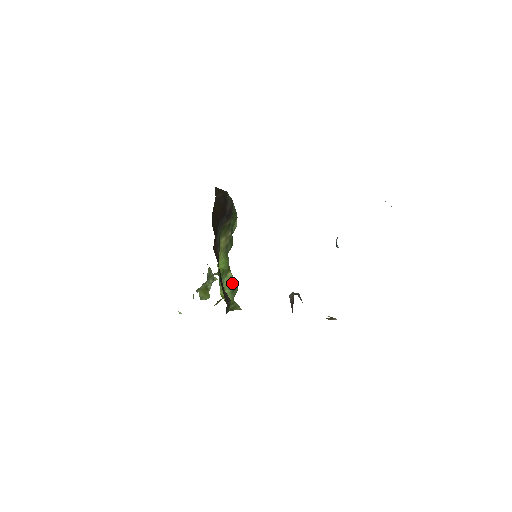
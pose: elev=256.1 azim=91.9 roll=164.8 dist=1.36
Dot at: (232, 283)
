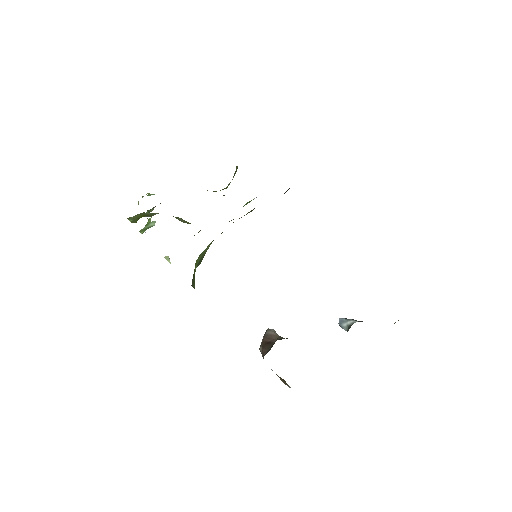
Dot at: (204, 253)
